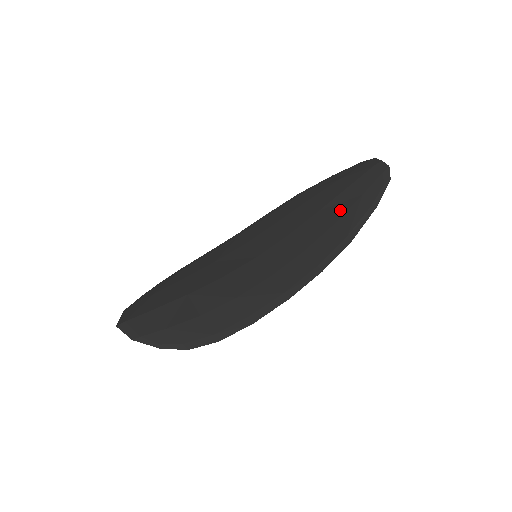
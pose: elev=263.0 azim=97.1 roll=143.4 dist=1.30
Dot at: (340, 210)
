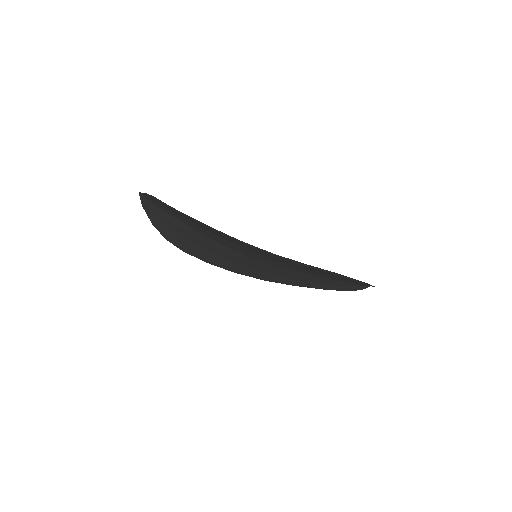
Dot at: occluded
